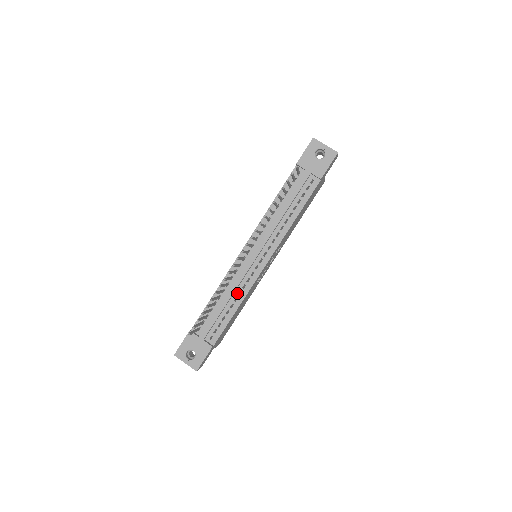
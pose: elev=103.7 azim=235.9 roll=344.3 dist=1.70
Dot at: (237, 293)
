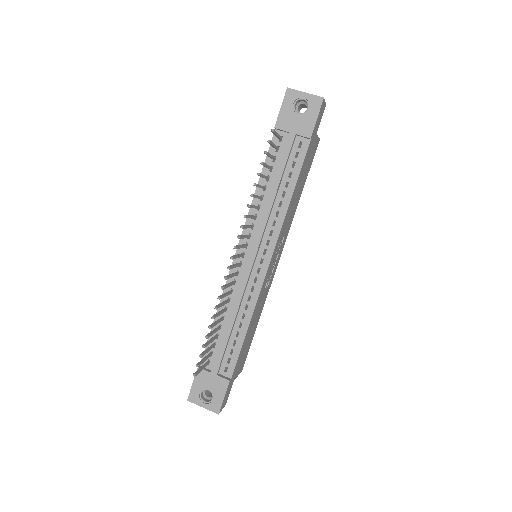
Dot at: (243, 308)
